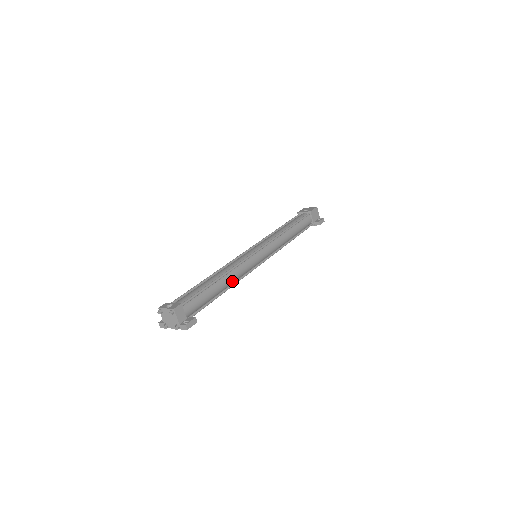
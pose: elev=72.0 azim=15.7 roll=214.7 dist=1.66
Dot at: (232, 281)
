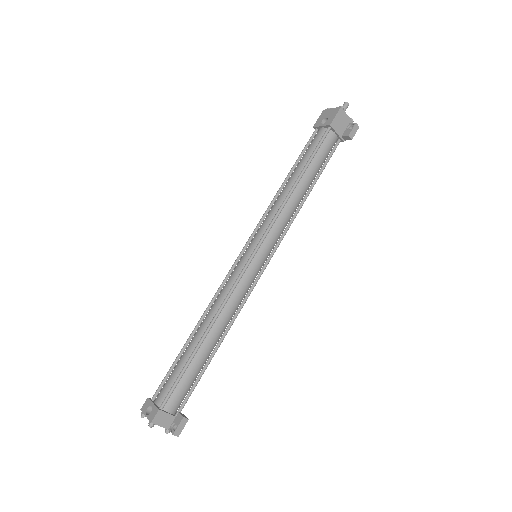
Dot at: (226, 324)
